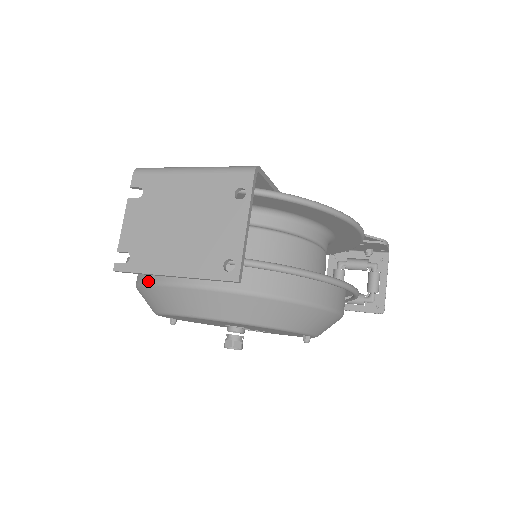
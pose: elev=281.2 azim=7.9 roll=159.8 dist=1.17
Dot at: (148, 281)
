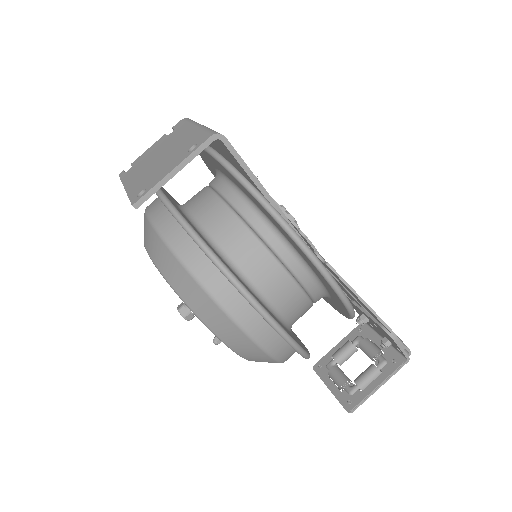
Dot at: occluded
